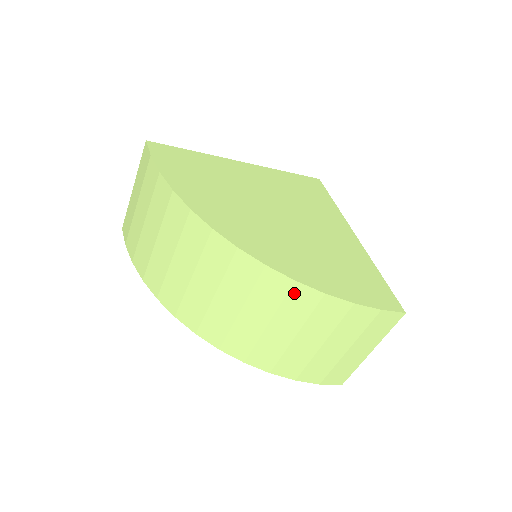
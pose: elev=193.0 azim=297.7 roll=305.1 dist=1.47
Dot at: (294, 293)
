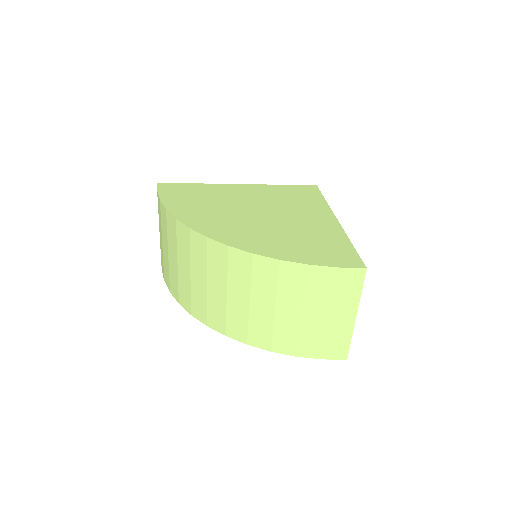
Dot at: (257, 266)
